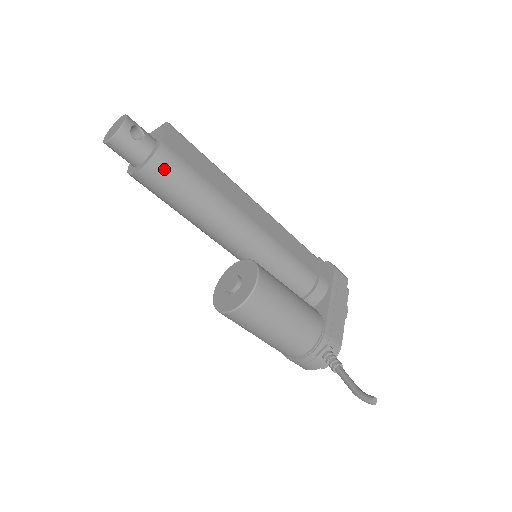
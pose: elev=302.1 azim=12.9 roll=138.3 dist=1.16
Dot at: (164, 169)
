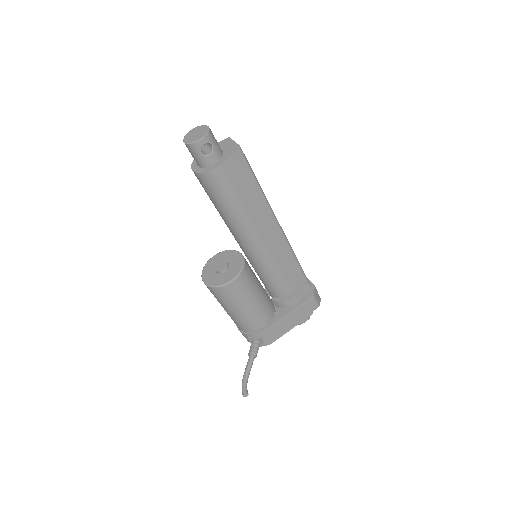
Dot at: (211, 183)
